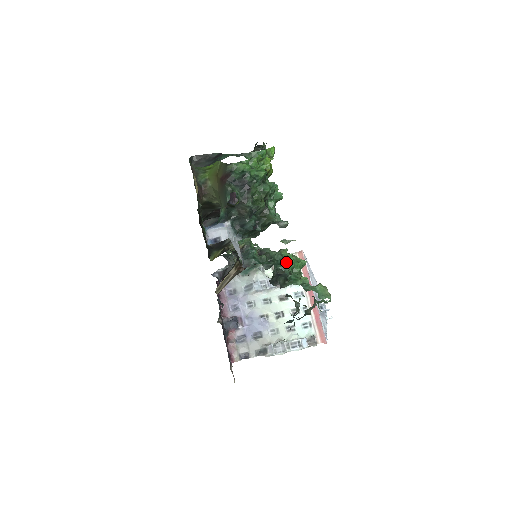
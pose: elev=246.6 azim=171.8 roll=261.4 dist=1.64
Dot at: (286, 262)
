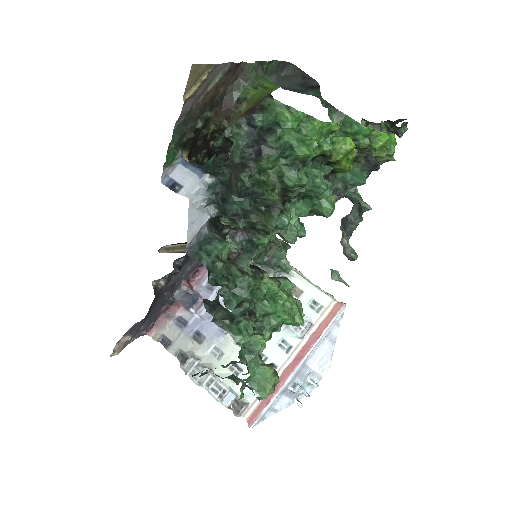
Dot at: (247, 299)
